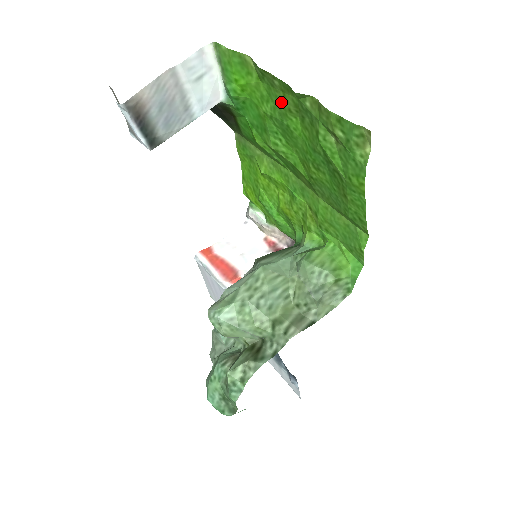
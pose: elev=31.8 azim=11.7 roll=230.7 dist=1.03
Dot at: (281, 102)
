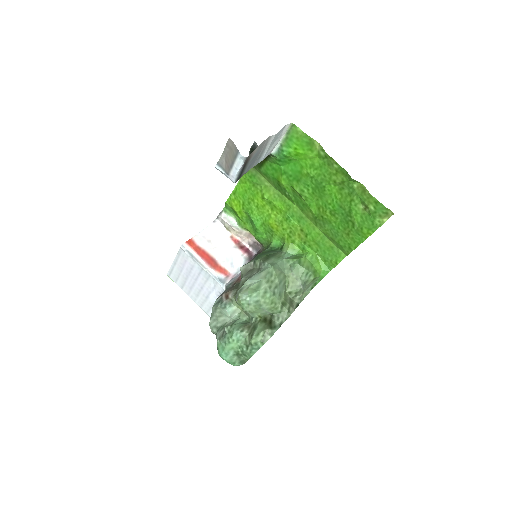
Dot at: (330, 175)
